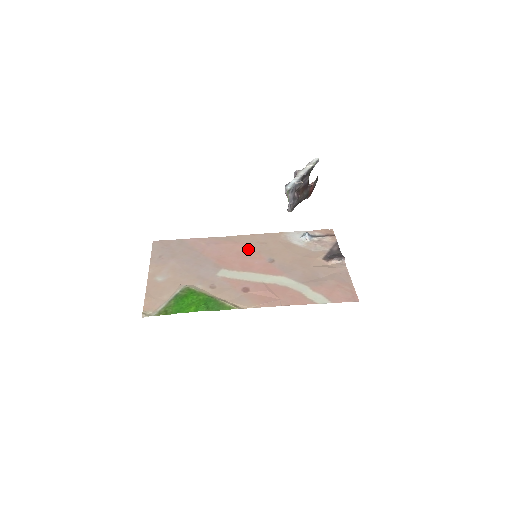
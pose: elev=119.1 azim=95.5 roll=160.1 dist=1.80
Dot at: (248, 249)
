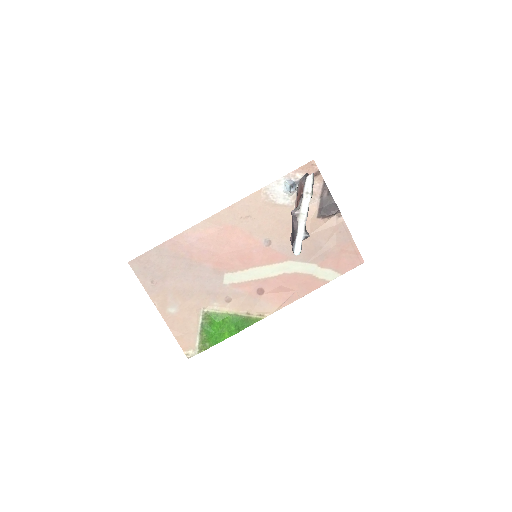
Dot at: (236, 234)
